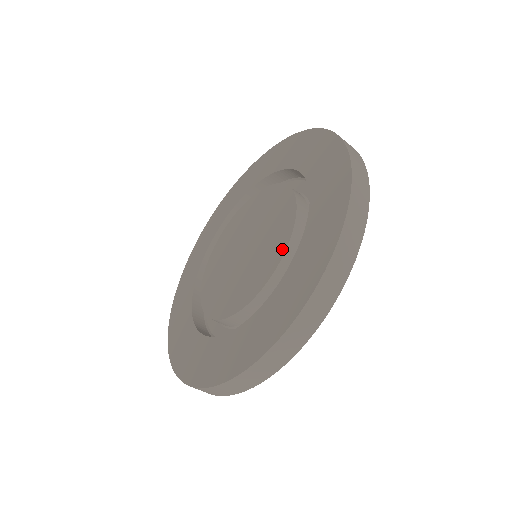
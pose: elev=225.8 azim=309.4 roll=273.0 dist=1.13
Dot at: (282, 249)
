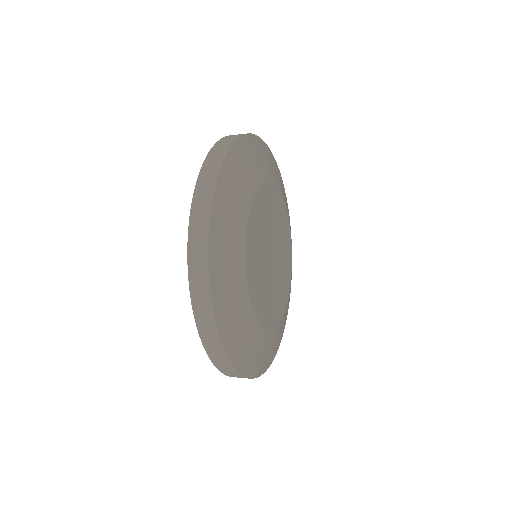
Dot at: occluded
